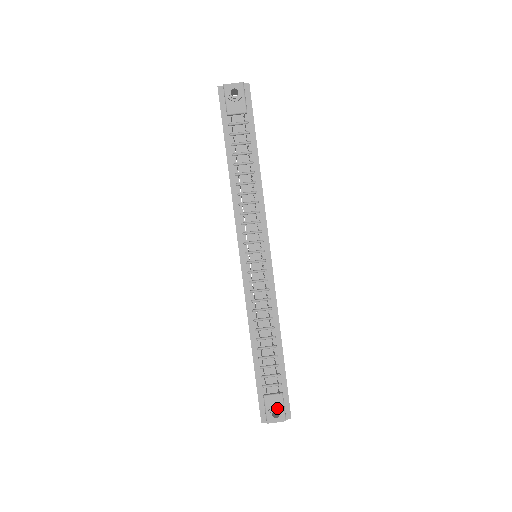
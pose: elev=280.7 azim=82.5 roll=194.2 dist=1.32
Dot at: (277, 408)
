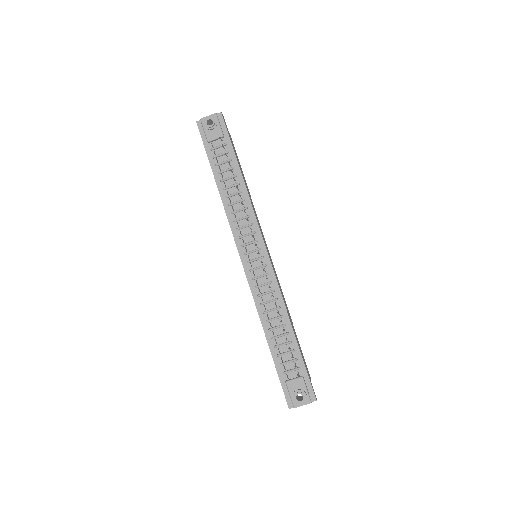
Dot at: (300, 391)
